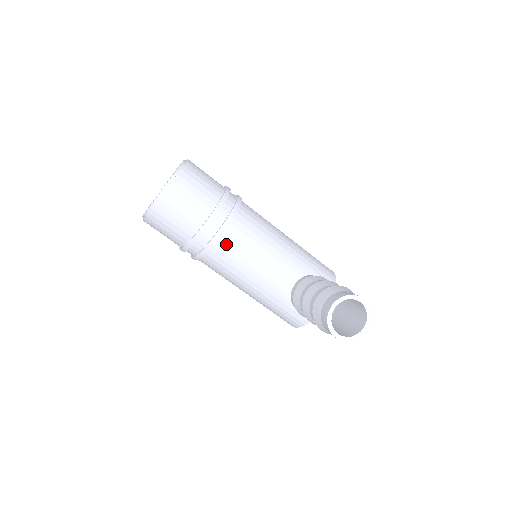
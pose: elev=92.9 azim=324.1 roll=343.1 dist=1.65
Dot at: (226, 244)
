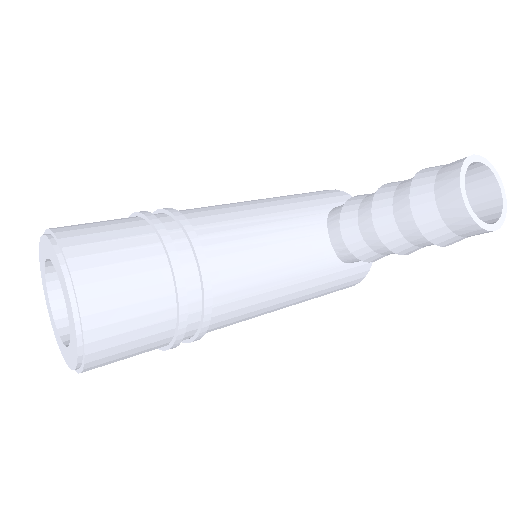
Dot at: (224, 278)
